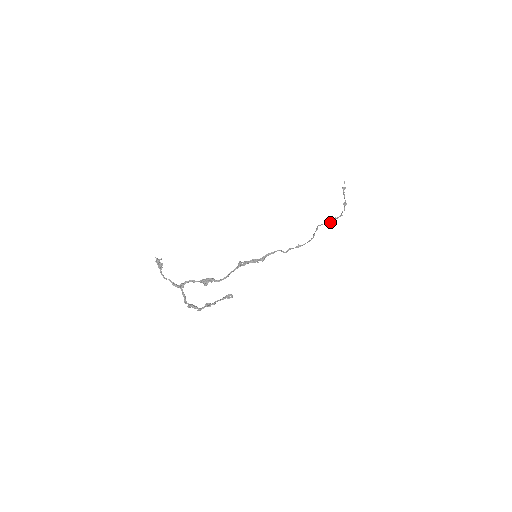
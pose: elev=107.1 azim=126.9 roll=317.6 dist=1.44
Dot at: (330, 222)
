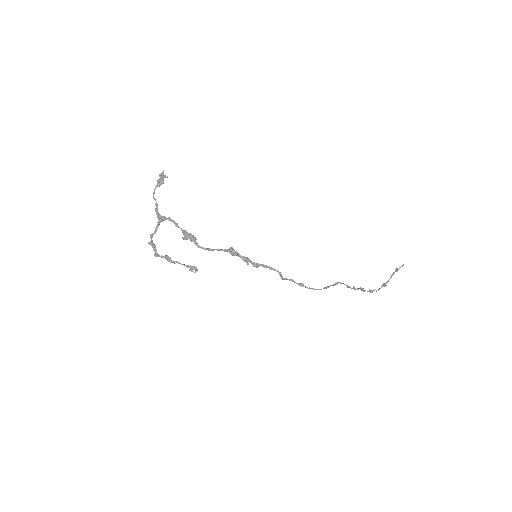
Dot at: (355, 288)
